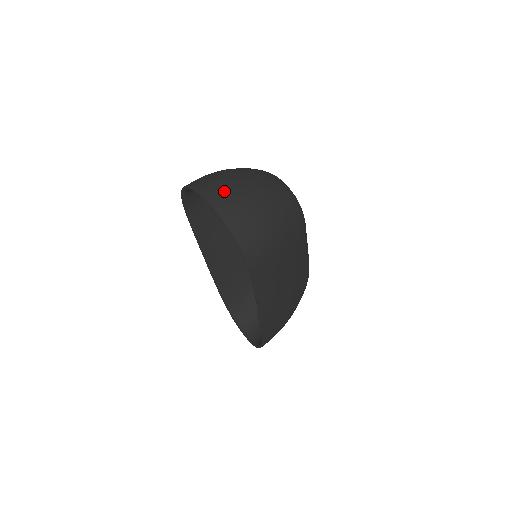
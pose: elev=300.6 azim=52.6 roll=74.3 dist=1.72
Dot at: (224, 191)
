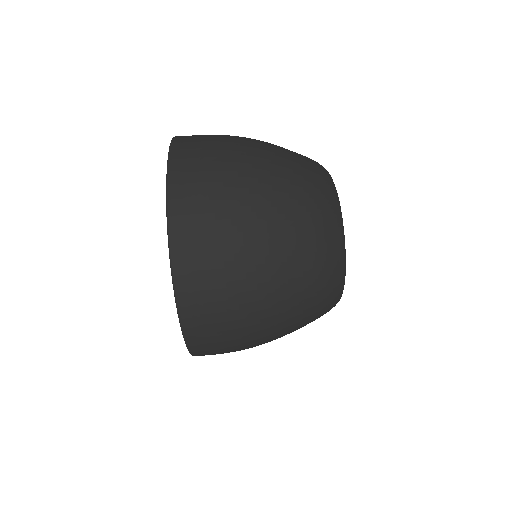
Dot at: (211, 247)
